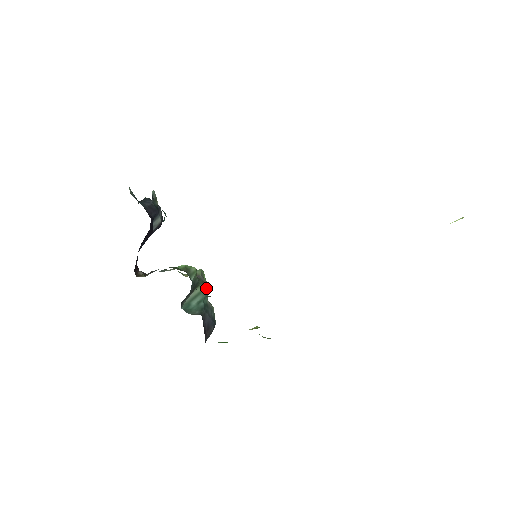
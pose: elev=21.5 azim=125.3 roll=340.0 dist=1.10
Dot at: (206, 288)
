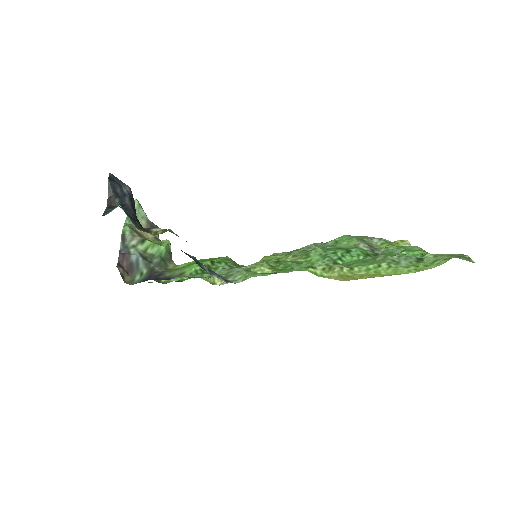
Dot at: occluded
